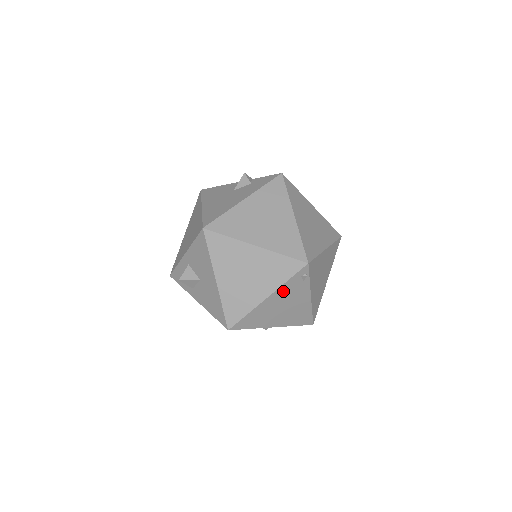
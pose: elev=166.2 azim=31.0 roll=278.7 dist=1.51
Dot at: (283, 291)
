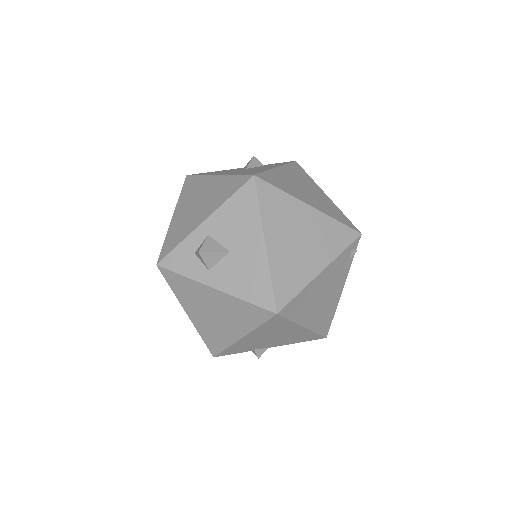
Dot at: (334, 267)
